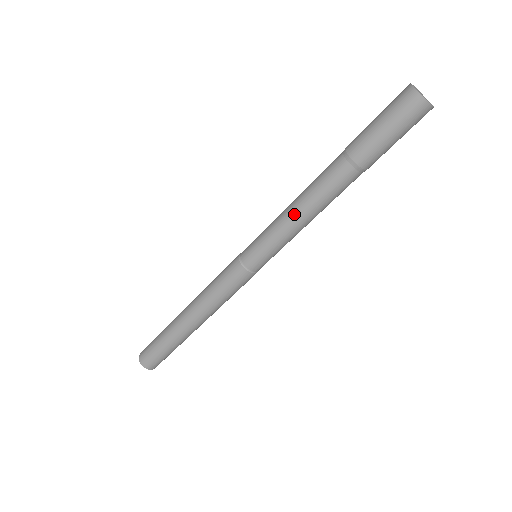
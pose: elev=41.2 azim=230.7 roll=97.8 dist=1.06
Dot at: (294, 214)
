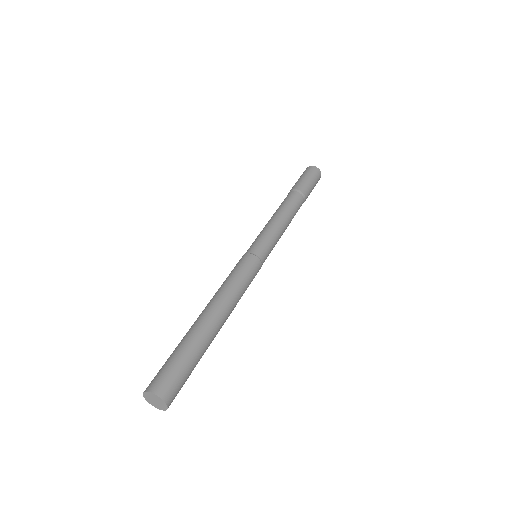
Dot at: (277, 218)
